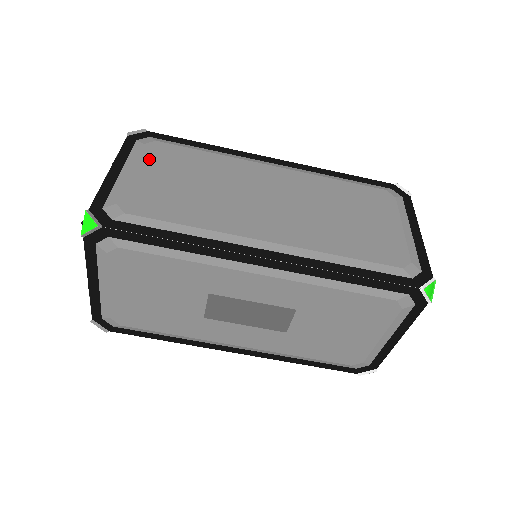
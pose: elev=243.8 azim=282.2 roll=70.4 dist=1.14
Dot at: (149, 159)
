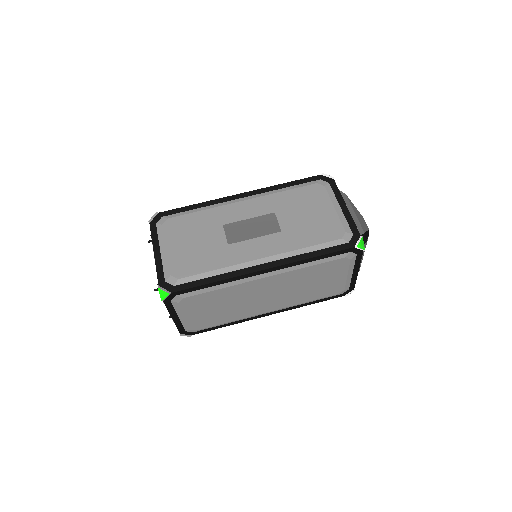
Dot at: occluded
